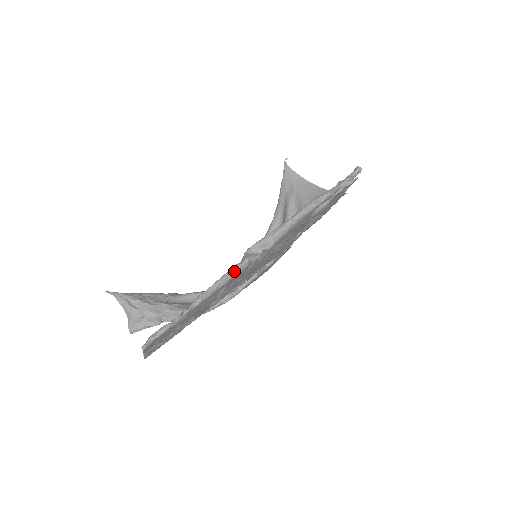
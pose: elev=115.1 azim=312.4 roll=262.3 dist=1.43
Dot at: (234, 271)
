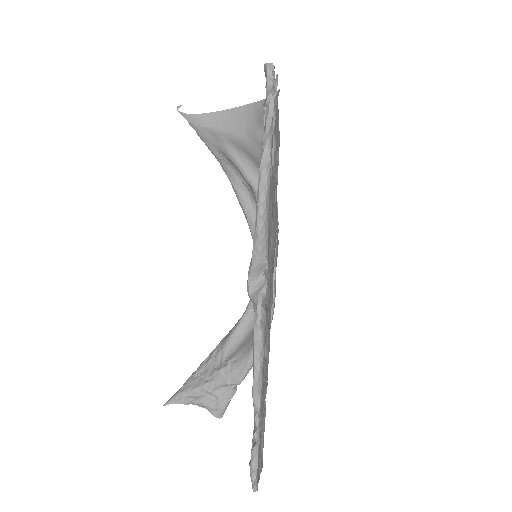
Dot at: (259, 333)
